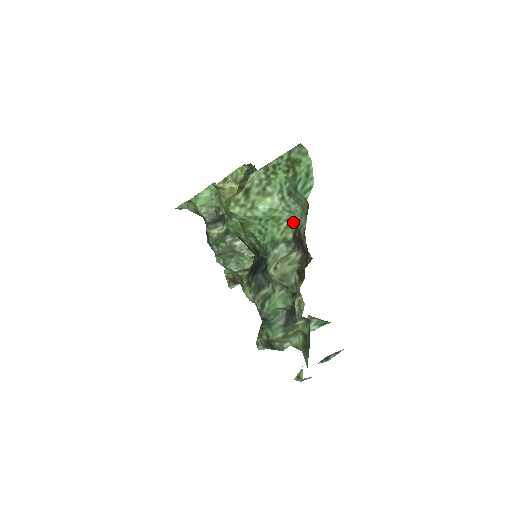
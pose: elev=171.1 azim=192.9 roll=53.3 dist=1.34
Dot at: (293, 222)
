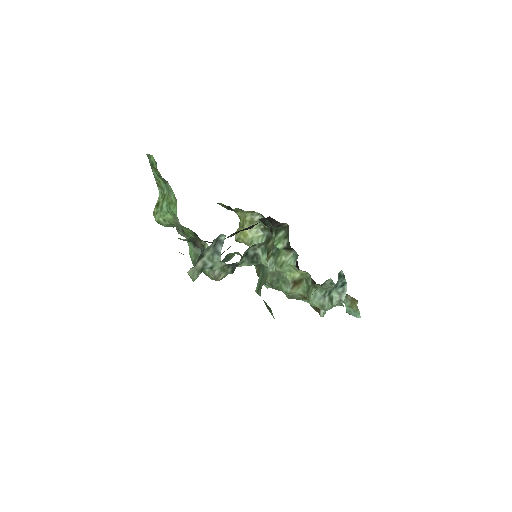
Dot at: (174, 194)
